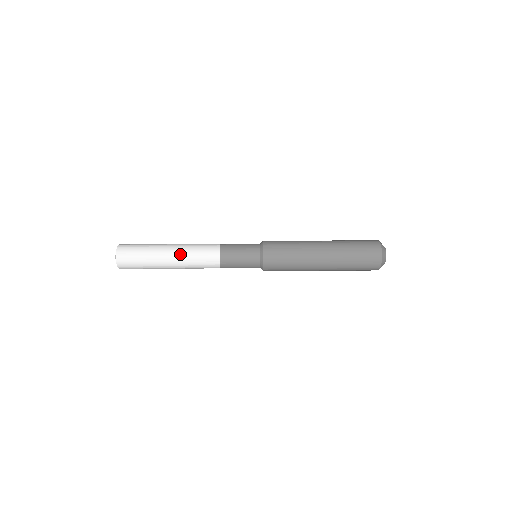
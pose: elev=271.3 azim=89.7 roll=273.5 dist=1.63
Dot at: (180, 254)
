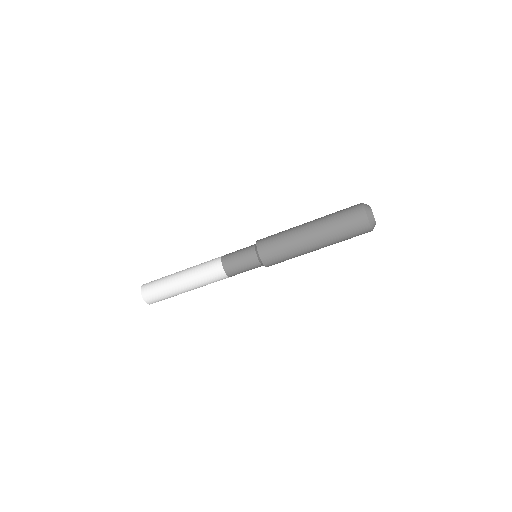
Dot at: (193, 283)
